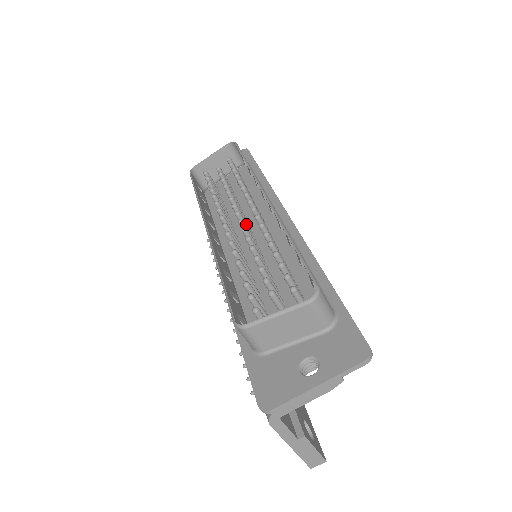
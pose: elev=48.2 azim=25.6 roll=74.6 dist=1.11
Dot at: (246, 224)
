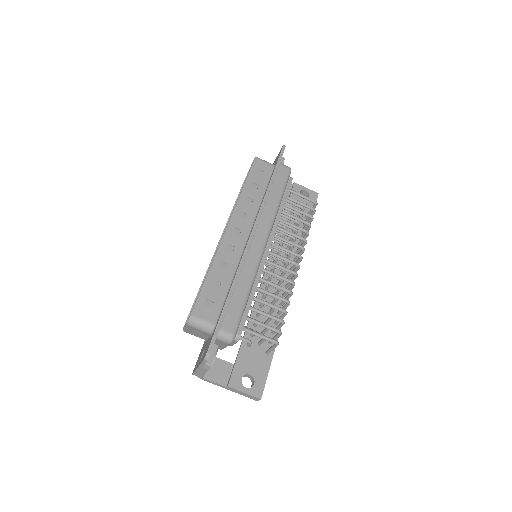
Dot at: occluded
